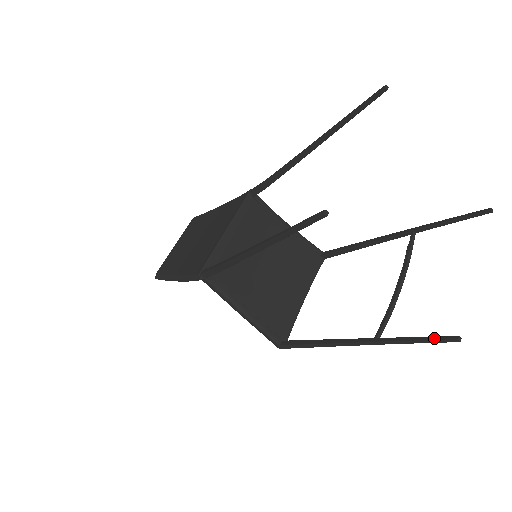
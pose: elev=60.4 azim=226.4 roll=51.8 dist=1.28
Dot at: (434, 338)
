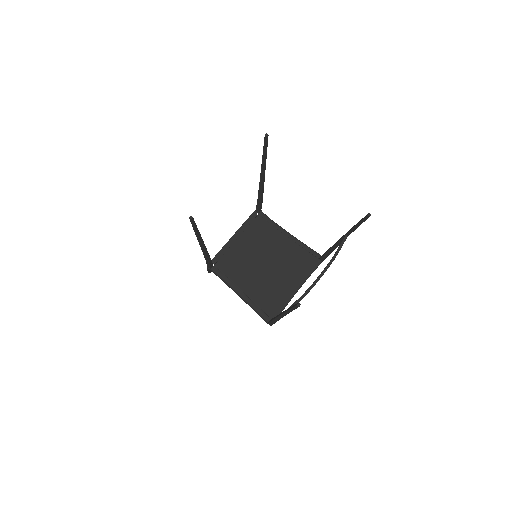
Dot at: (293, 306)
